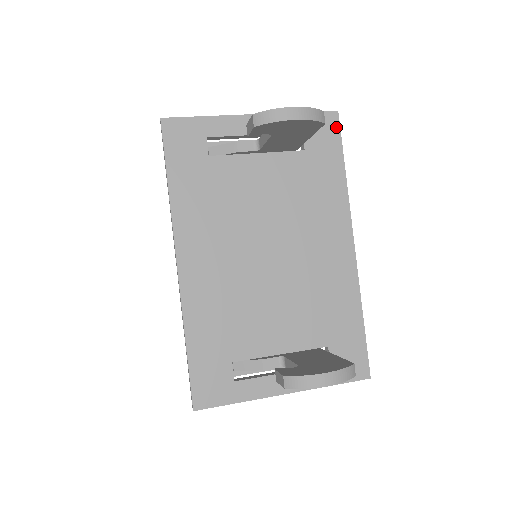
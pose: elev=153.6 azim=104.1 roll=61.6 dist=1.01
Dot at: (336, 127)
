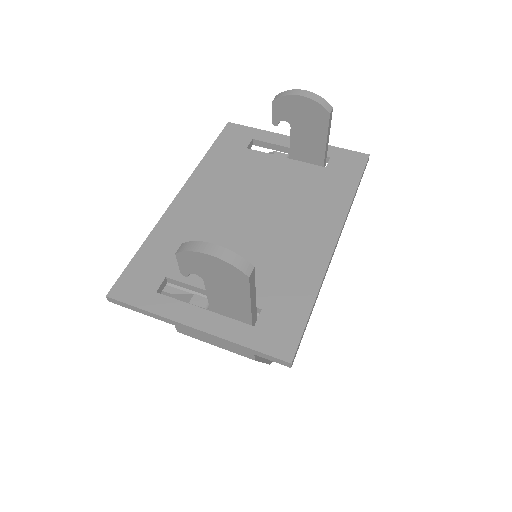
Dot at: (362, 163)
